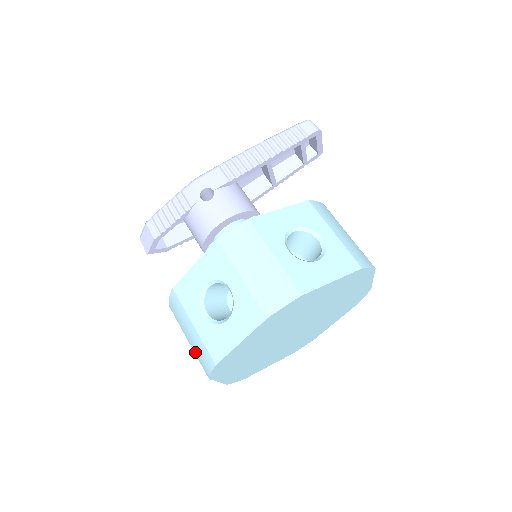
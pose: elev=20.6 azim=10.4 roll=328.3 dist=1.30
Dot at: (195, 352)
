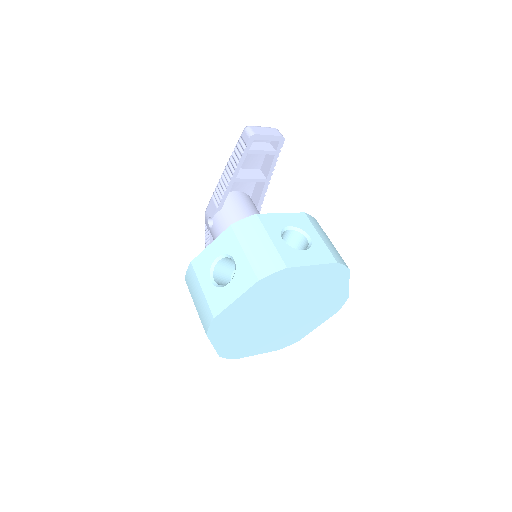
Dot at: occluded
